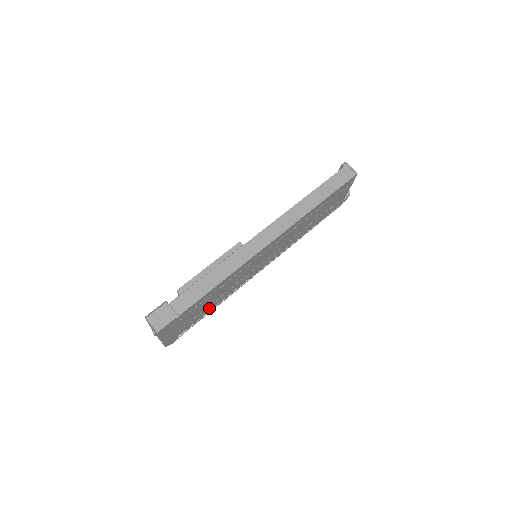
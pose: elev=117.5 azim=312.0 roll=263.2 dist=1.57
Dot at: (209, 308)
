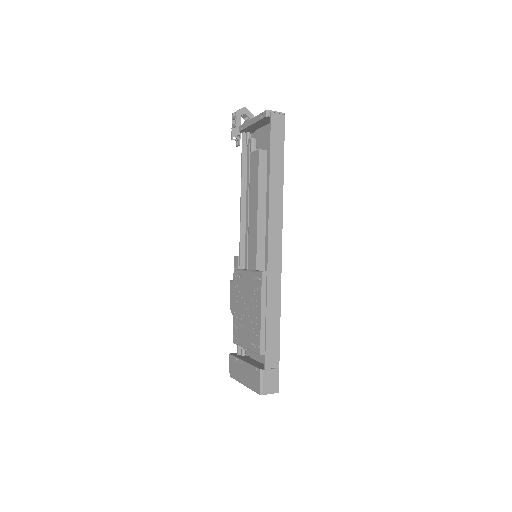
Dot at: occluded
